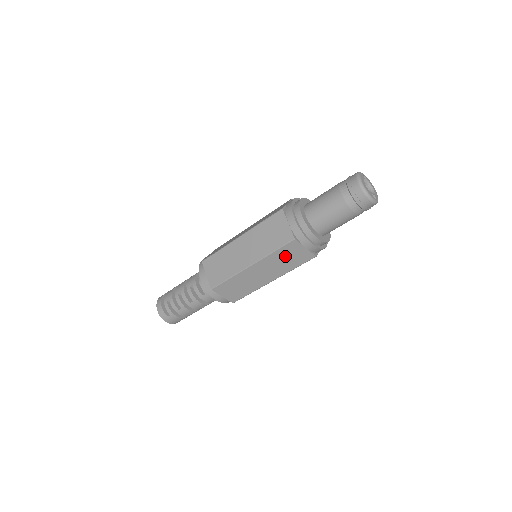
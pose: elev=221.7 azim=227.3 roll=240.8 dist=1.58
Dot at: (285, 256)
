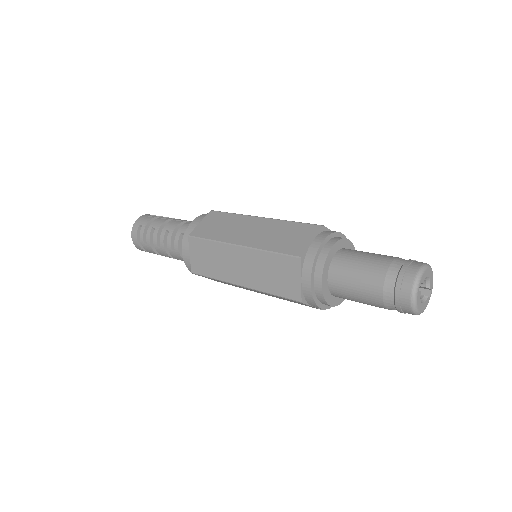
Dot at: occluded
